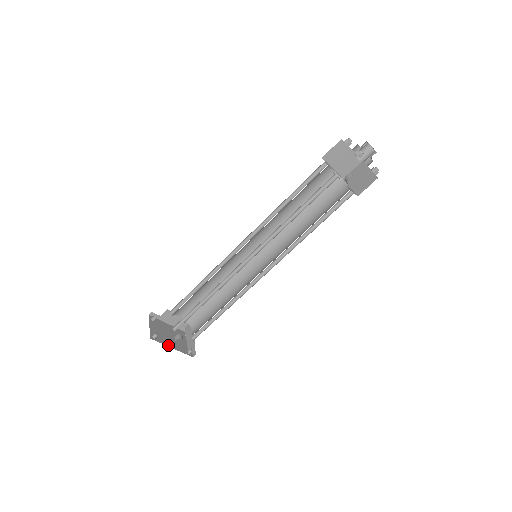
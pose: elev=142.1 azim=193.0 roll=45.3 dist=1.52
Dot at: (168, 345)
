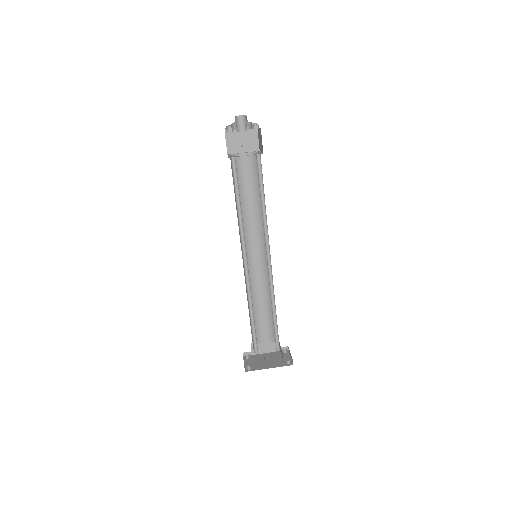
Dot at: (265, 368)
